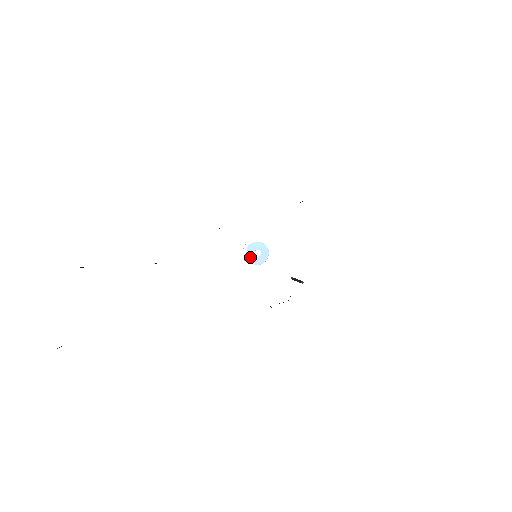
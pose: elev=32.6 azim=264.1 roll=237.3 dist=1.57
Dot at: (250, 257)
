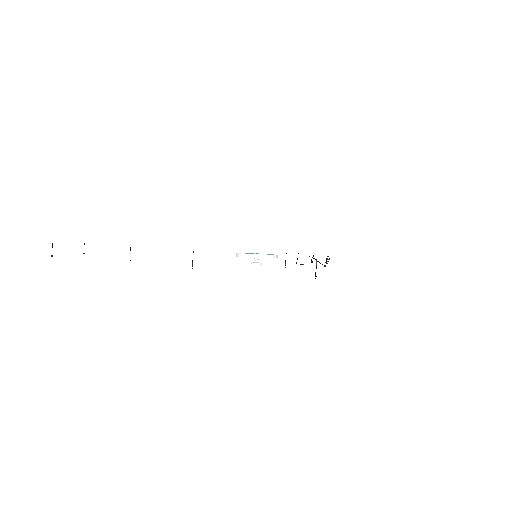
Dot at: occluded
